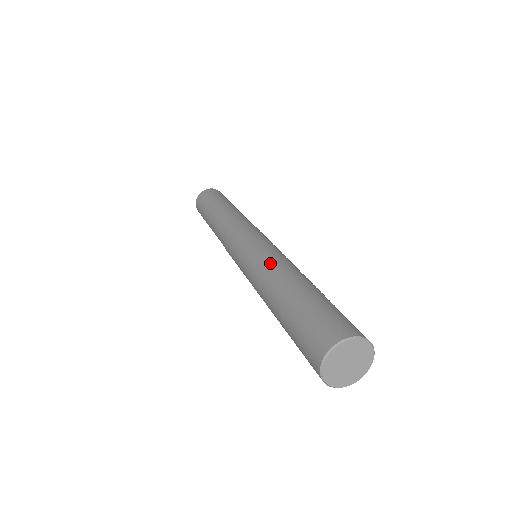
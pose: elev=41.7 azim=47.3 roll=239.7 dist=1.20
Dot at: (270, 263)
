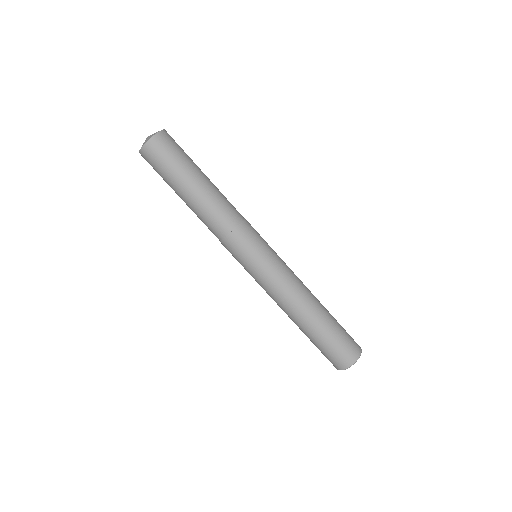
Dot at: (293, 290)
